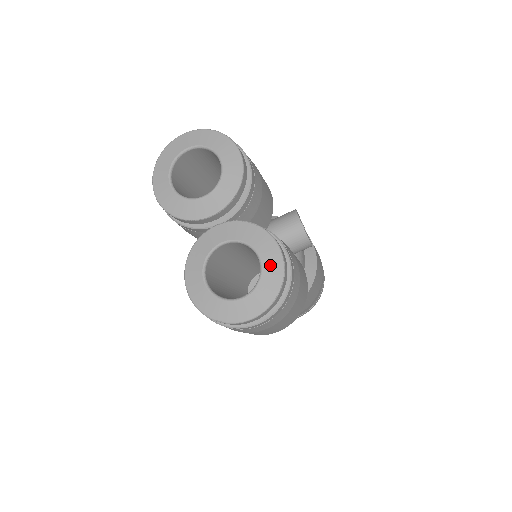
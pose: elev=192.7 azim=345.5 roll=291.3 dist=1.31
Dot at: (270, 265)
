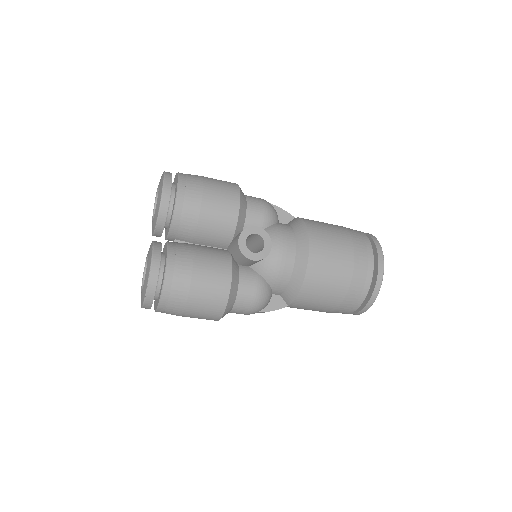
Dot at: (146, 277)
